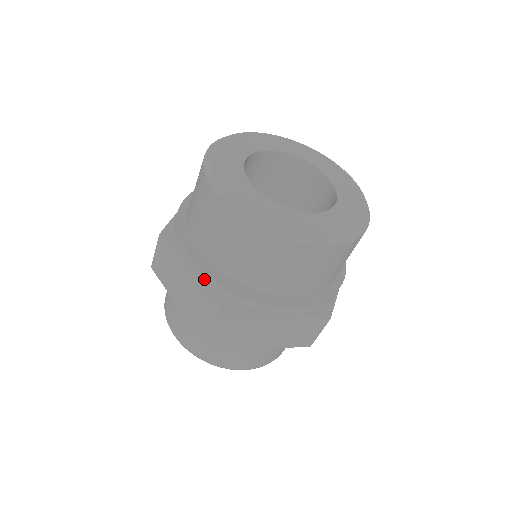
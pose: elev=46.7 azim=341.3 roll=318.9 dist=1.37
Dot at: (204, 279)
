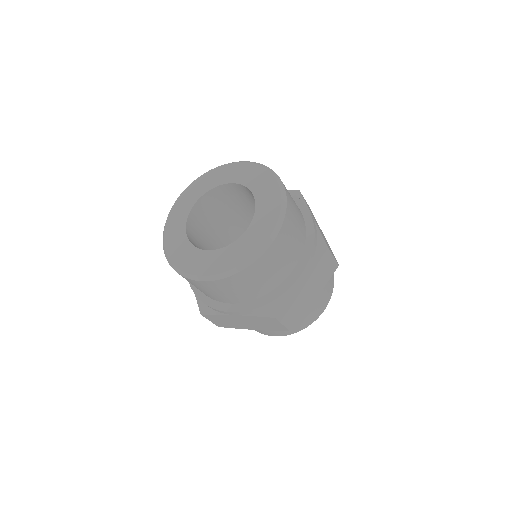
Dot at: (246, 313)
